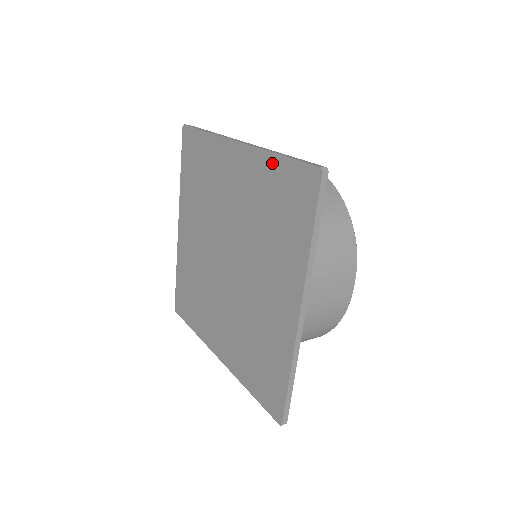
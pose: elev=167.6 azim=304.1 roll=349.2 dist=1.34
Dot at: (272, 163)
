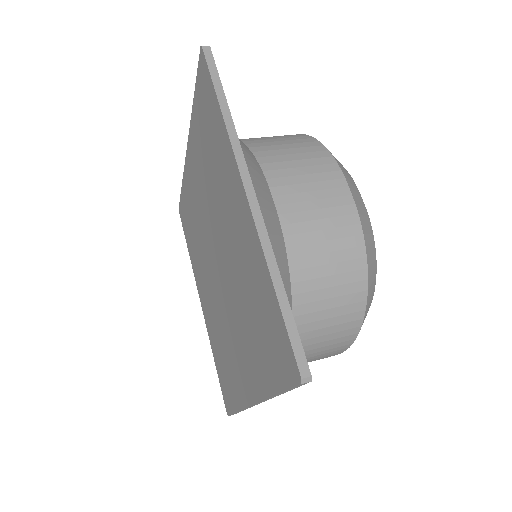
Dot at: (266, 280)
